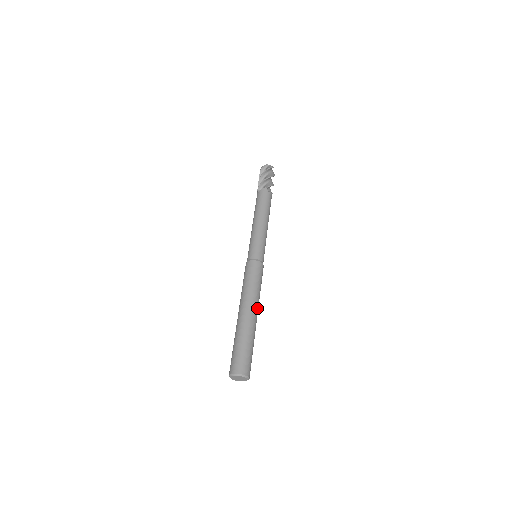
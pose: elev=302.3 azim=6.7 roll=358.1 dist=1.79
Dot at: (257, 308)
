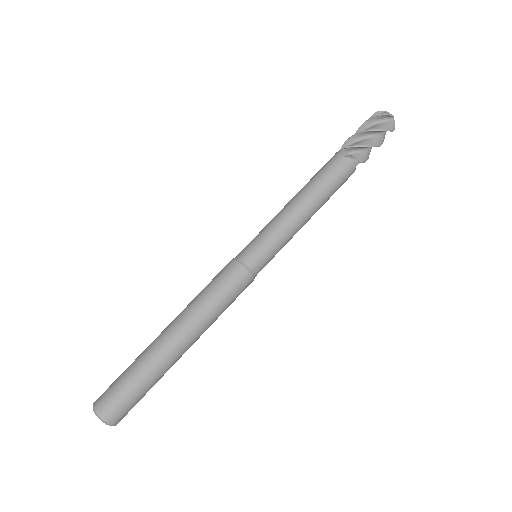
Dot at: (187, 331)
